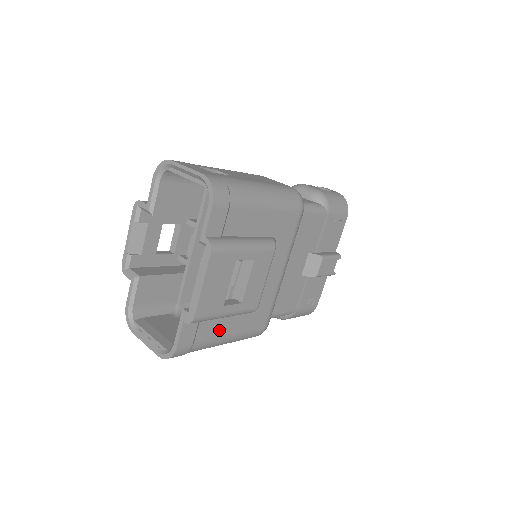
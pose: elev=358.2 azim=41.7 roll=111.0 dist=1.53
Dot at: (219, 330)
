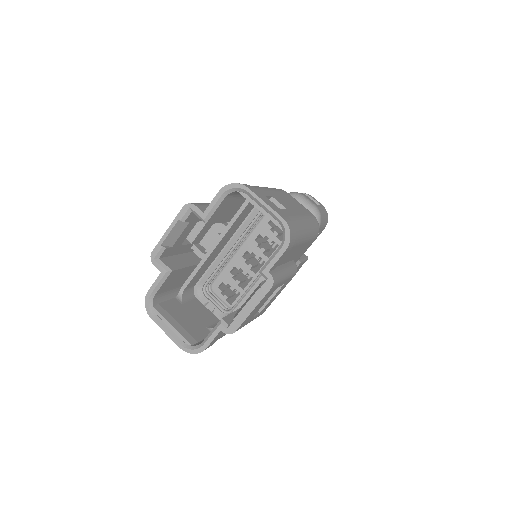
Dot at: occluded
